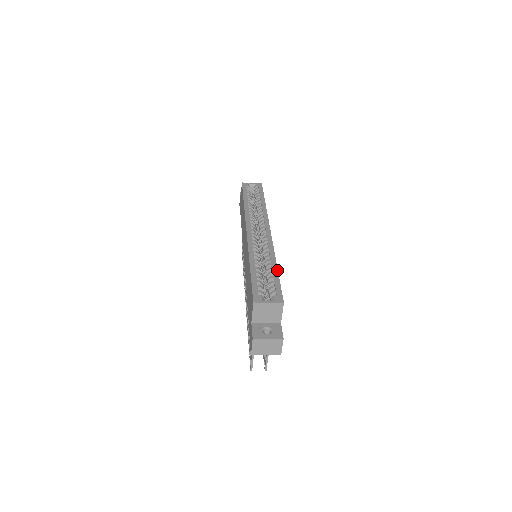
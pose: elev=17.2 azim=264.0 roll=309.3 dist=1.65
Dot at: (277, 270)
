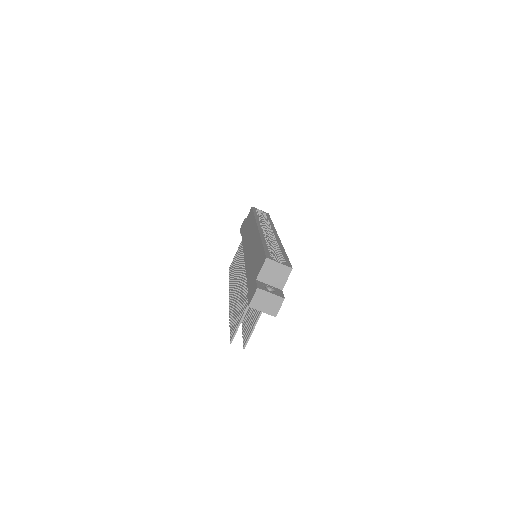
Dot at: (285, 252)
